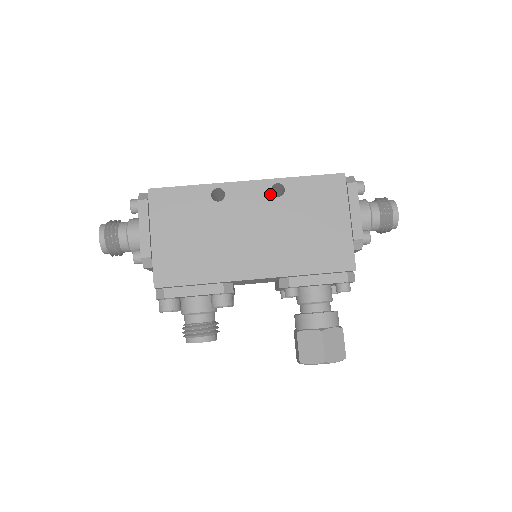
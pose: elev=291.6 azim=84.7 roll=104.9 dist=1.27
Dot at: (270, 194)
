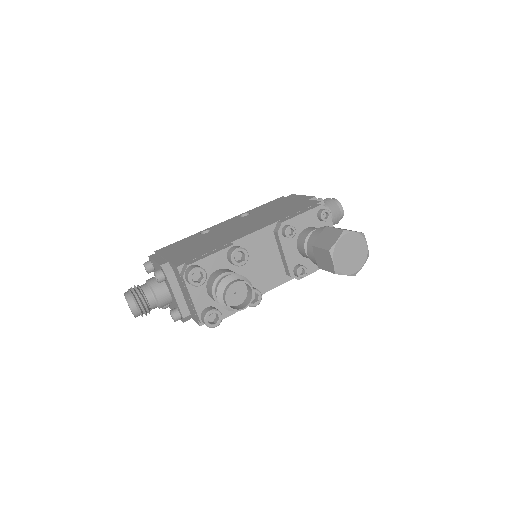
Dot at: (240, 217)
